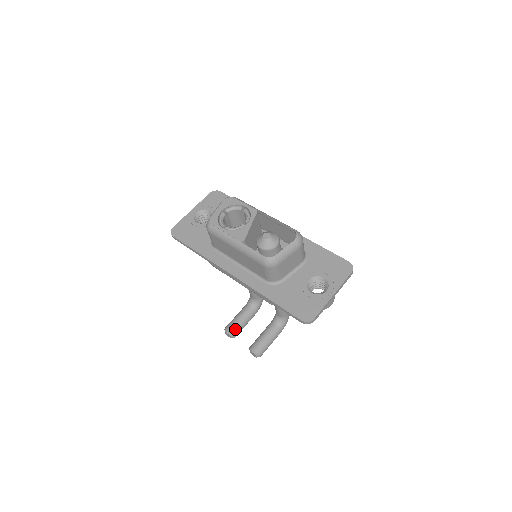
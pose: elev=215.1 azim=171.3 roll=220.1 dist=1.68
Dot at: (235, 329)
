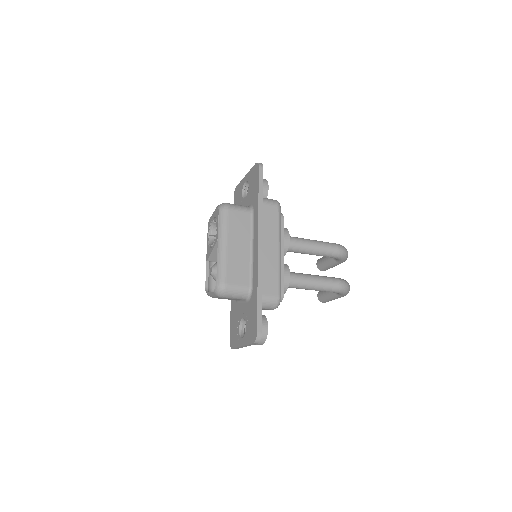
Dot at: (320, 267)
